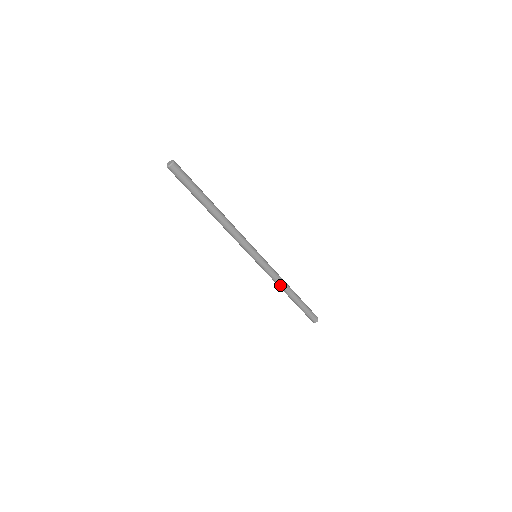
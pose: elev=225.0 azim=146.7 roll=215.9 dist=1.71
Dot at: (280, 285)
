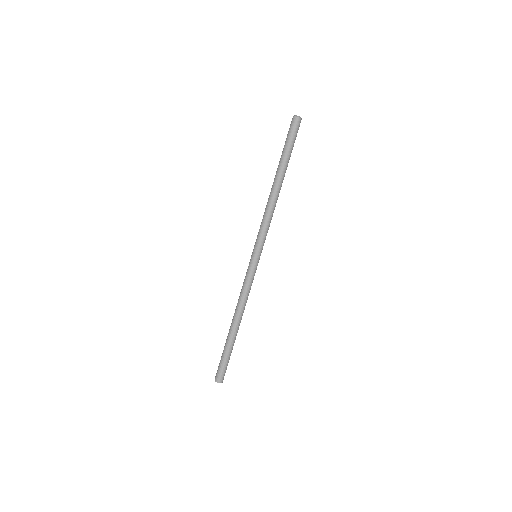
Dot at: (241, 305)
